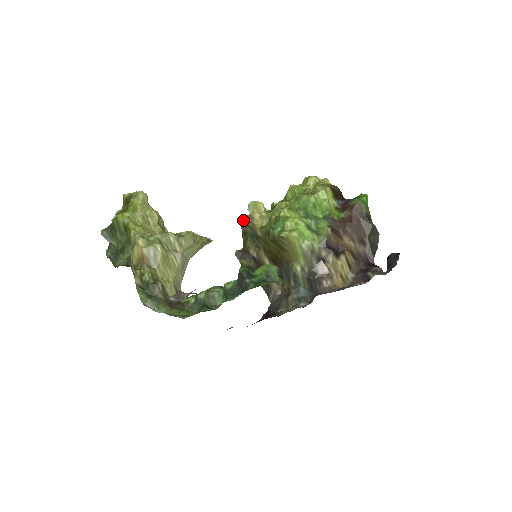
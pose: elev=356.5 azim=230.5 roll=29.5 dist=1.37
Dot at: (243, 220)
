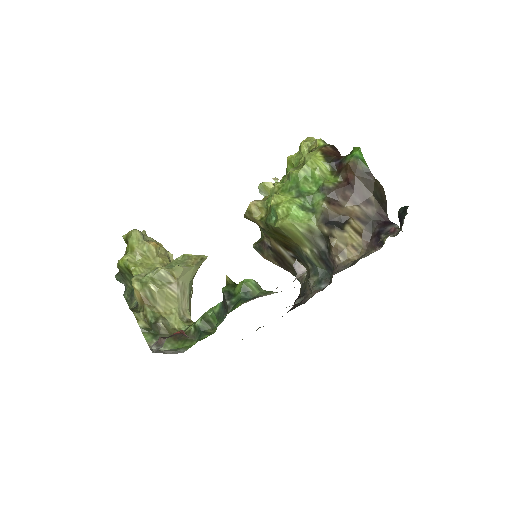
Dot at: (244, 216)
